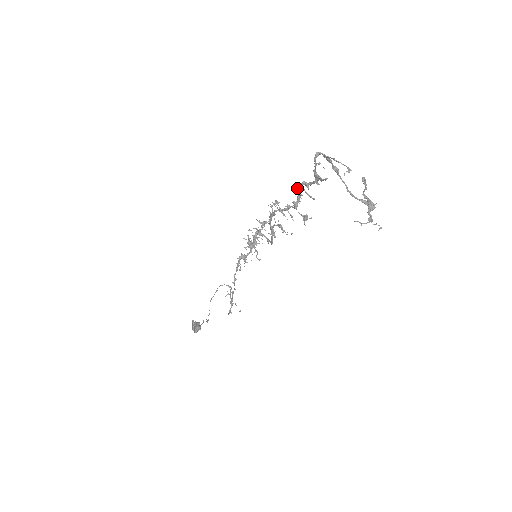
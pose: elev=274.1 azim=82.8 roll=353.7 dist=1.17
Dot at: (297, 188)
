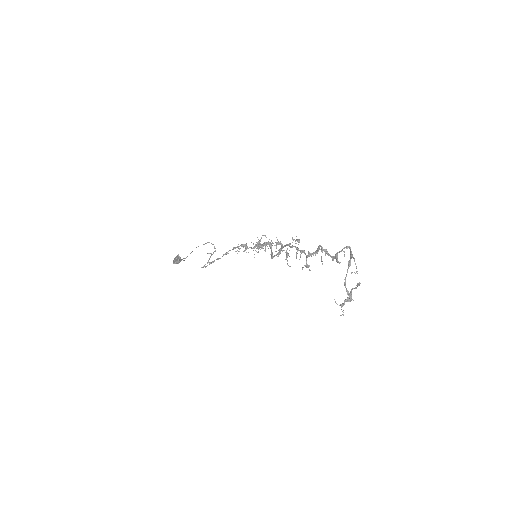
Dot at: (319, 248)
